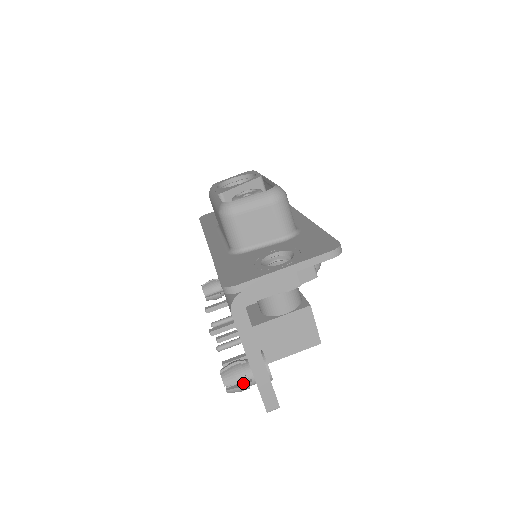
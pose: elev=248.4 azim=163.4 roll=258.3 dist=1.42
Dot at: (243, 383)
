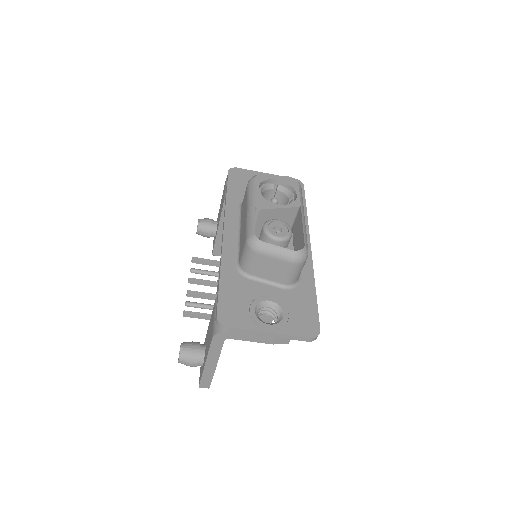
Dot at: (193, 363)
